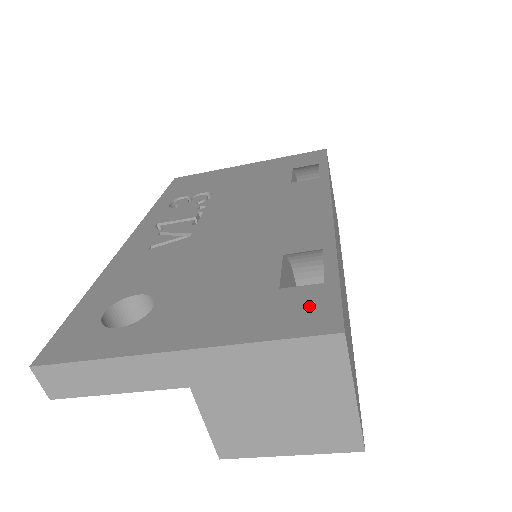
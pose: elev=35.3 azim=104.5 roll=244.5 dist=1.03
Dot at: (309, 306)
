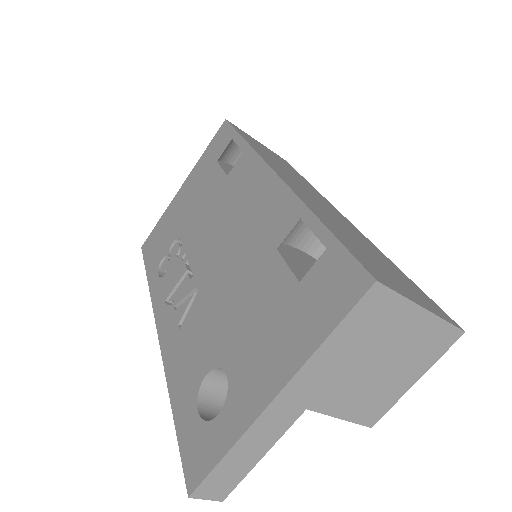
Dot at: (333, 279)
